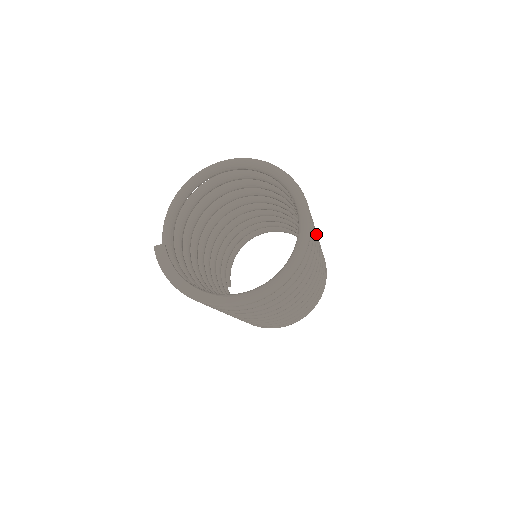
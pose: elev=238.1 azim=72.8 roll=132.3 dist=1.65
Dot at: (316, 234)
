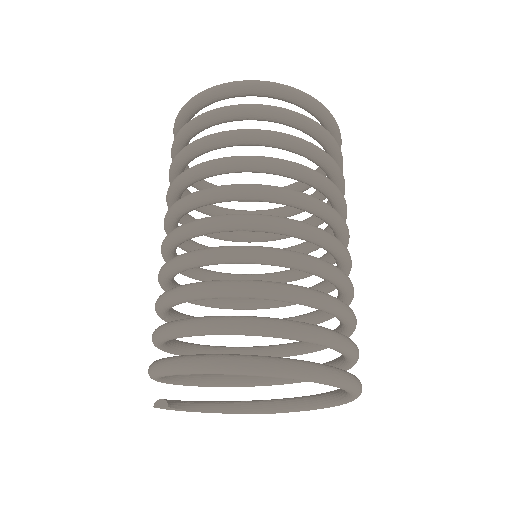
Dot at: (353, 297)
